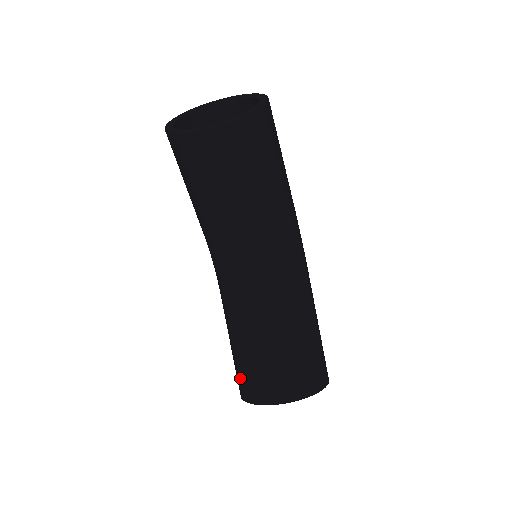
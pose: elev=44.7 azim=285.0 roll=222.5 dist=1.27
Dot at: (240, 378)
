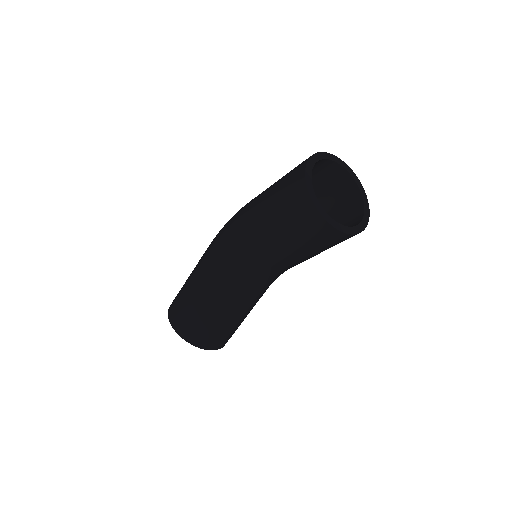
Dot at: (186, 321)
